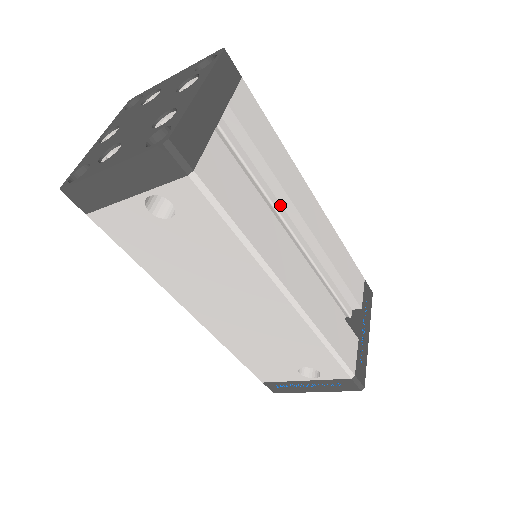
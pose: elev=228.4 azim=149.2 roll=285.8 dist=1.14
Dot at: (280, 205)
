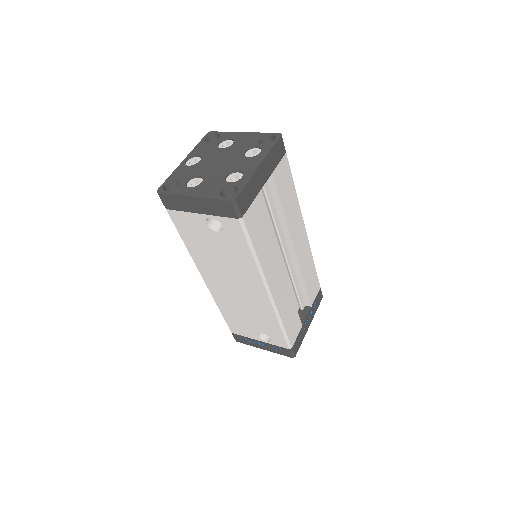
Dot at: (282, 233)
